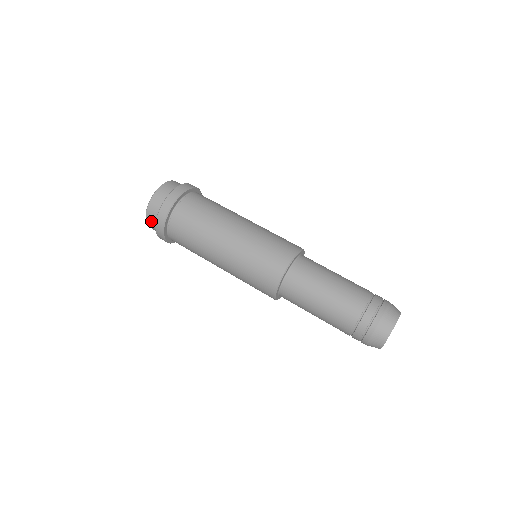
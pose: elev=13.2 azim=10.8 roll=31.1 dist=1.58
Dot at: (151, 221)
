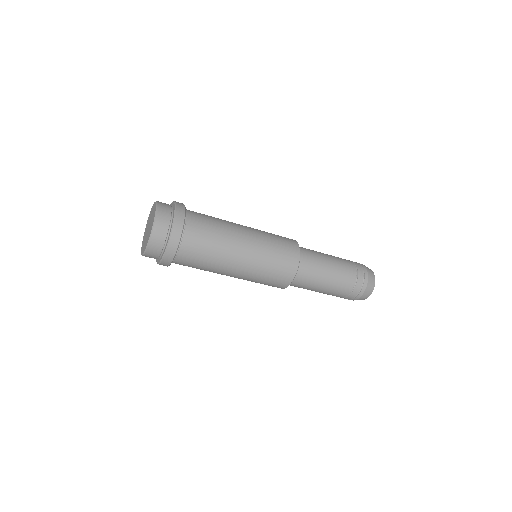
Dot at: (159, 237)
